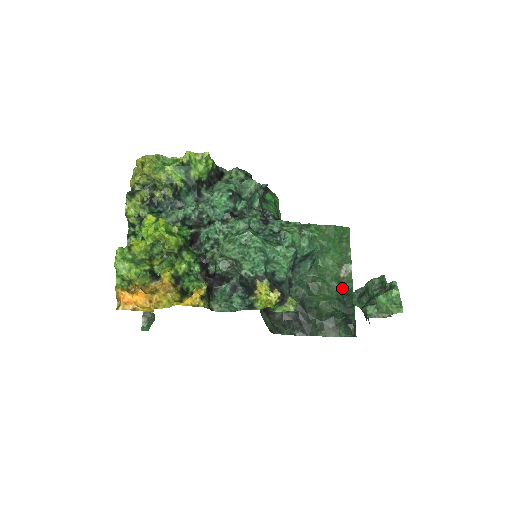
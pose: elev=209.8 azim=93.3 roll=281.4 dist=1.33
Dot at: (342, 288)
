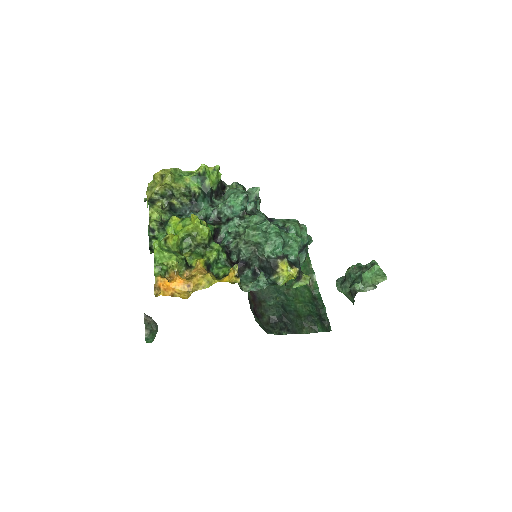
Dot at: (311, 294)
